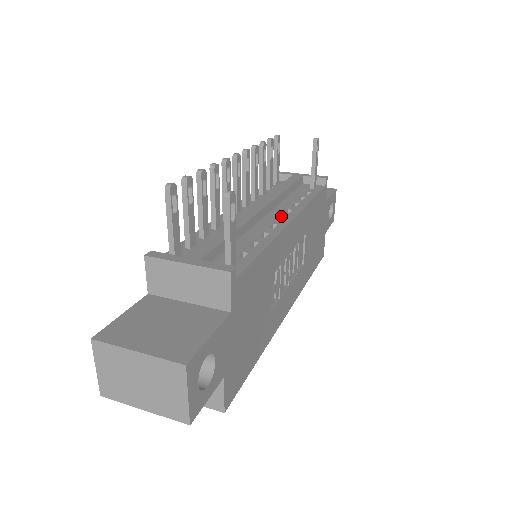
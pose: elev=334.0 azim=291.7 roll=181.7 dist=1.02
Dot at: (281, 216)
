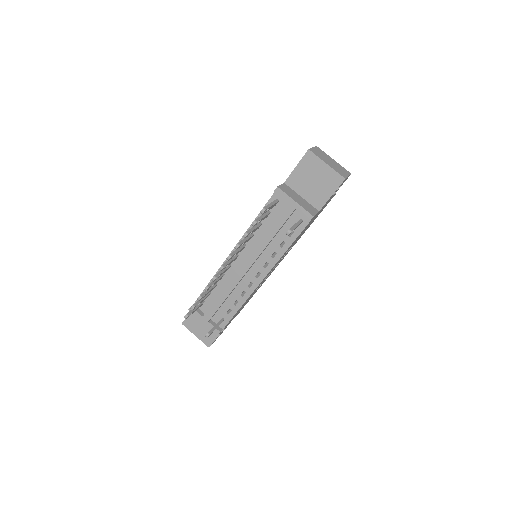
Dot at: occluded
